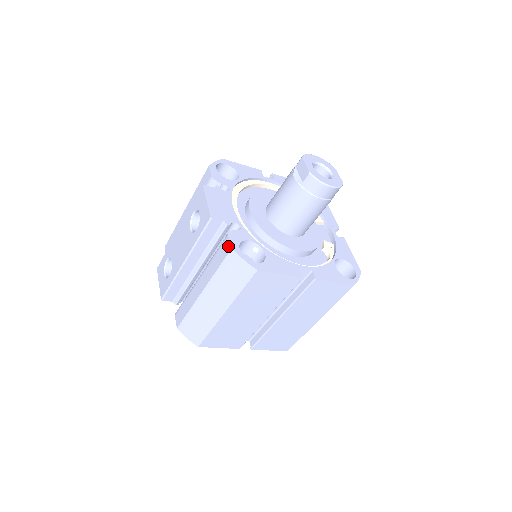
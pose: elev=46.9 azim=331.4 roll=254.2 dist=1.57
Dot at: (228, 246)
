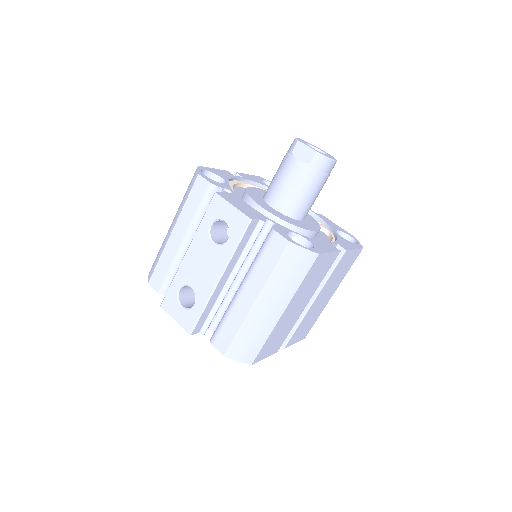
Dot at: (282, 241)
